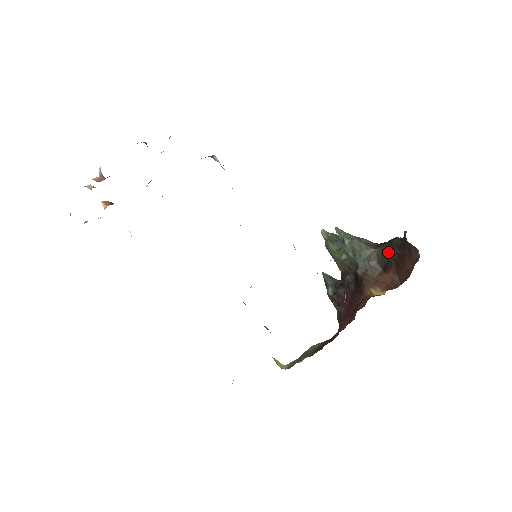
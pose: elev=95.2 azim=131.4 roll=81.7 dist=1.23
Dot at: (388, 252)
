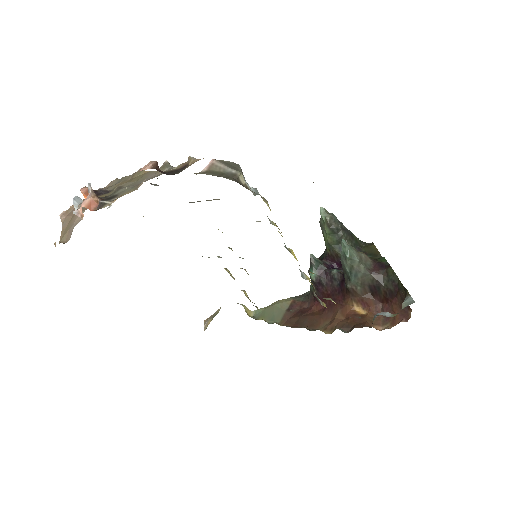
Dot at: (382, 283)
